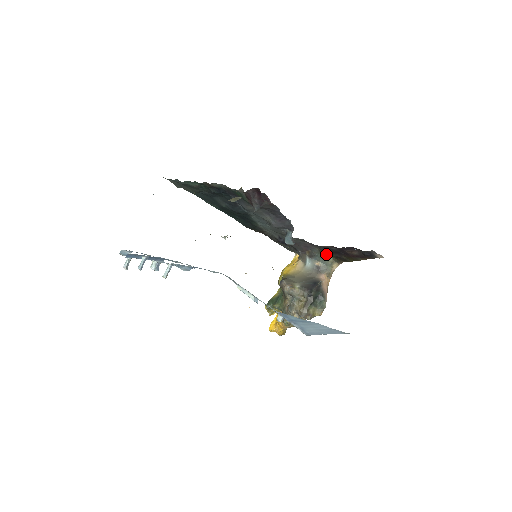
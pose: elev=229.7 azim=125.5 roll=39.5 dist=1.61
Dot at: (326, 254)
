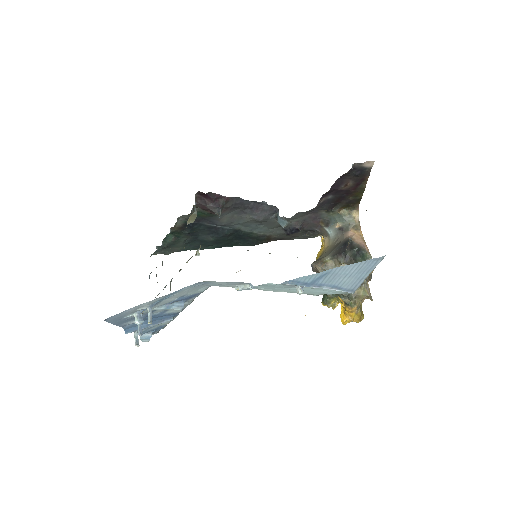
Dot at: (335, 210)
